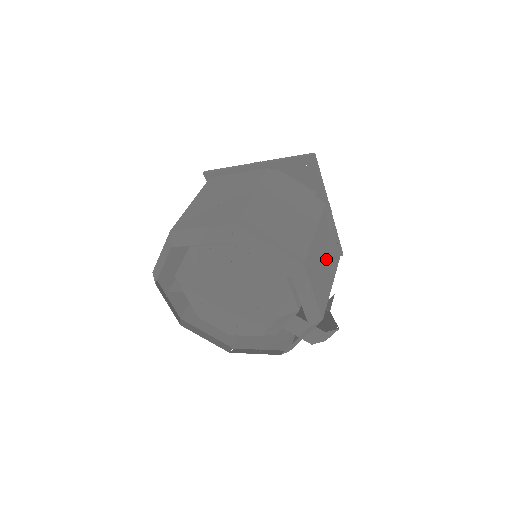
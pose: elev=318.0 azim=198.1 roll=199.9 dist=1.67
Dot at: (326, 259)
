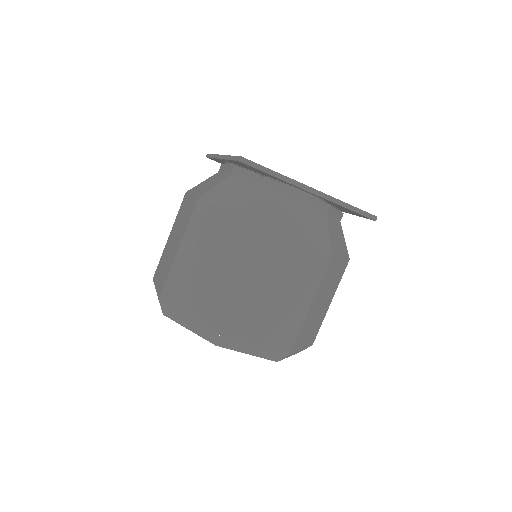
Dot at: occluded
